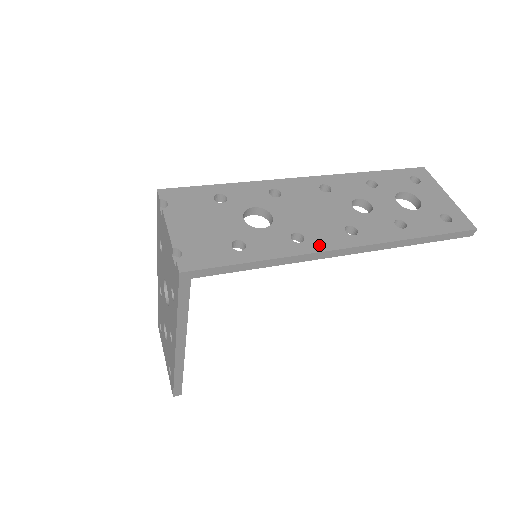
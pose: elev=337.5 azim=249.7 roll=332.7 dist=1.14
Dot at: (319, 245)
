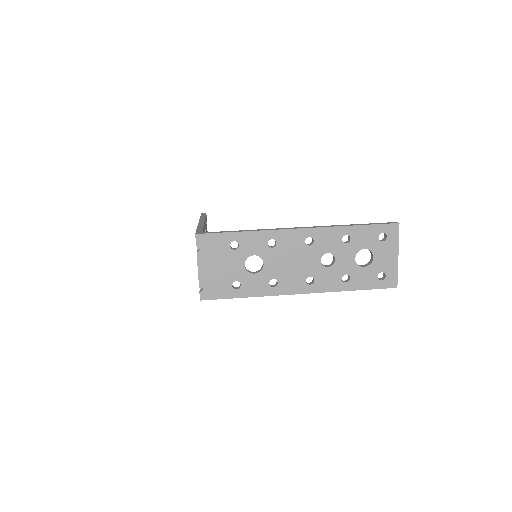
Dot at: (284, 290)
